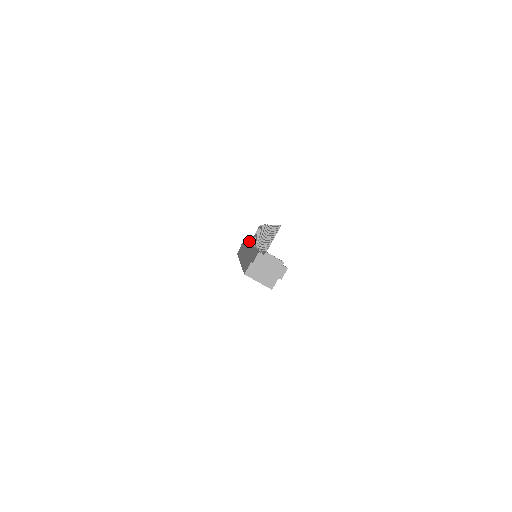
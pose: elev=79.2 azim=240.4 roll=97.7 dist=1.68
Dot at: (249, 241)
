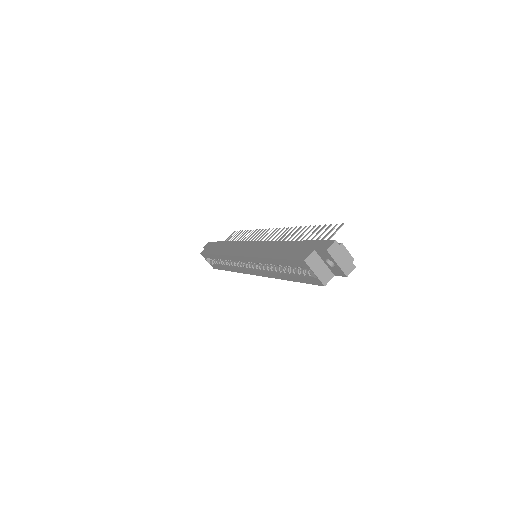
Dot at: occluded
